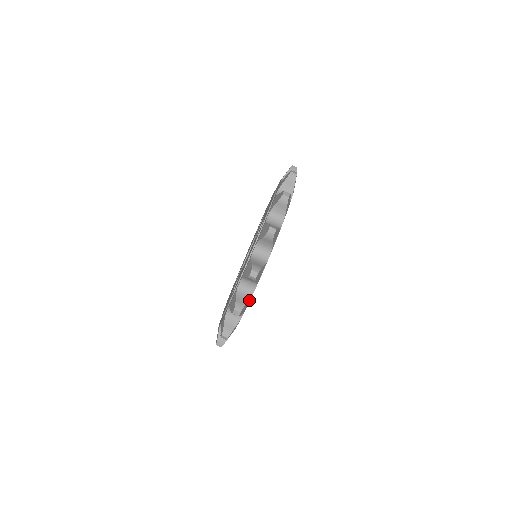
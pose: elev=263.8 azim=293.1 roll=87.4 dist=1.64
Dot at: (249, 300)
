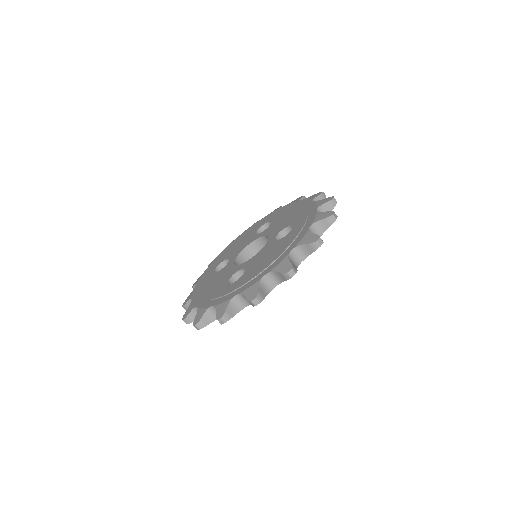
Dot at: (266, 295)
